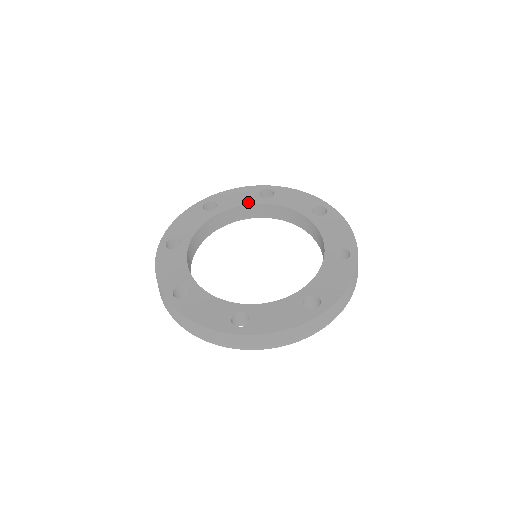
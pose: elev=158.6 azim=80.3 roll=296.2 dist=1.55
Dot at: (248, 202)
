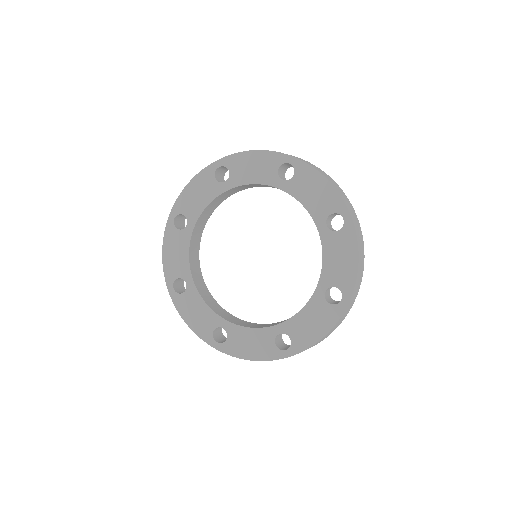
Dot at: (262, 181)
